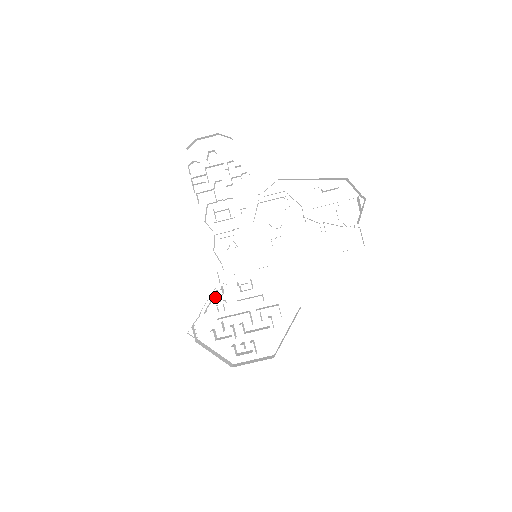
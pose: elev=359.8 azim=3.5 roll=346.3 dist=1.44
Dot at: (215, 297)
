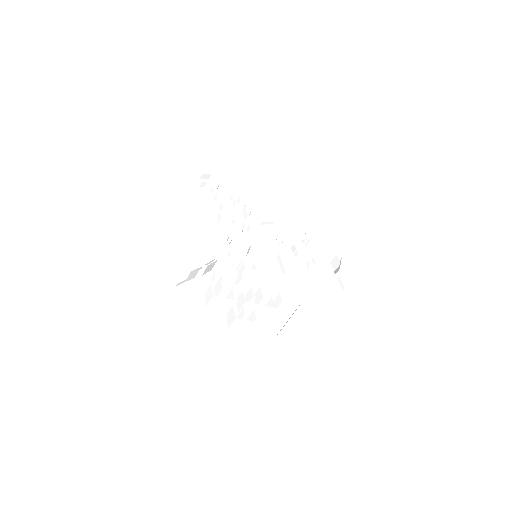
Dot at: (211, 271)
